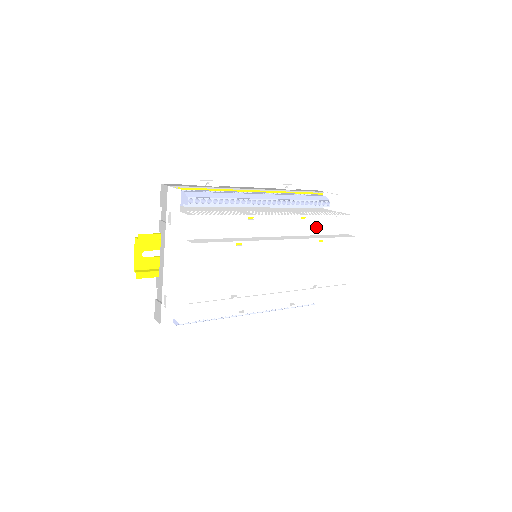
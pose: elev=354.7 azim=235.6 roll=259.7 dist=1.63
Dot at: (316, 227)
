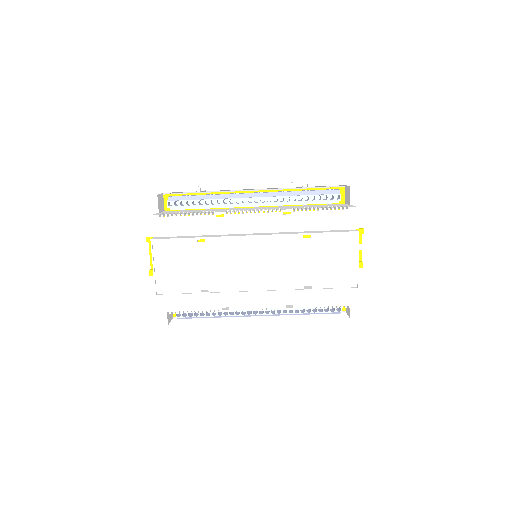
Dot at: (306, 222)
